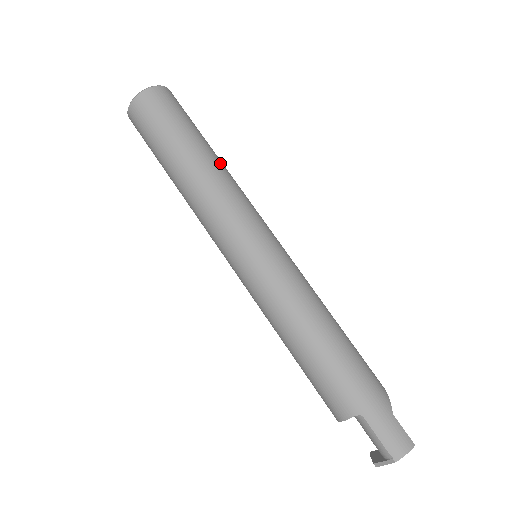
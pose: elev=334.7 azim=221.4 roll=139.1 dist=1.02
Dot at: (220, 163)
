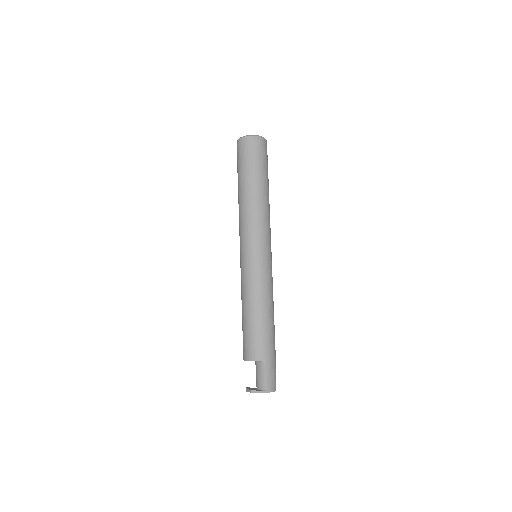
Dot at: occluded
